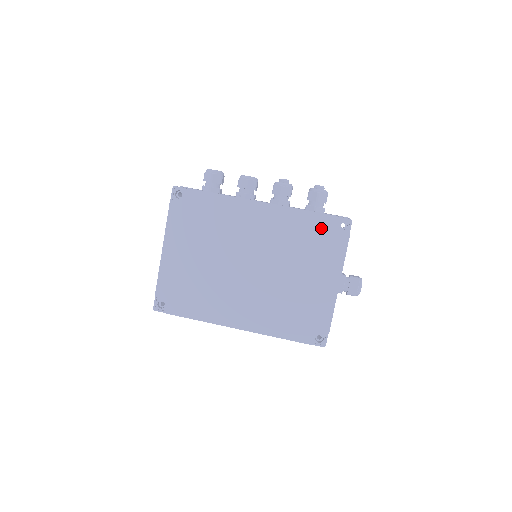
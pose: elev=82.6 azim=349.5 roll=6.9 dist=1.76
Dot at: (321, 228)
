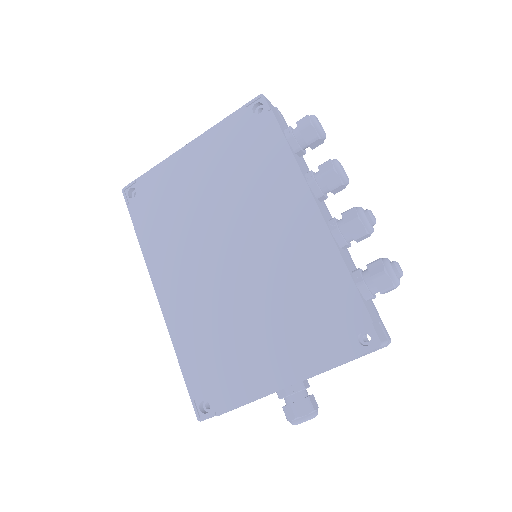
Dot at: (340, 310)
